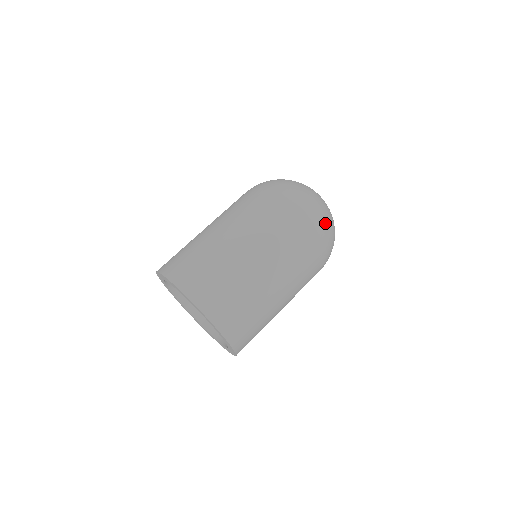
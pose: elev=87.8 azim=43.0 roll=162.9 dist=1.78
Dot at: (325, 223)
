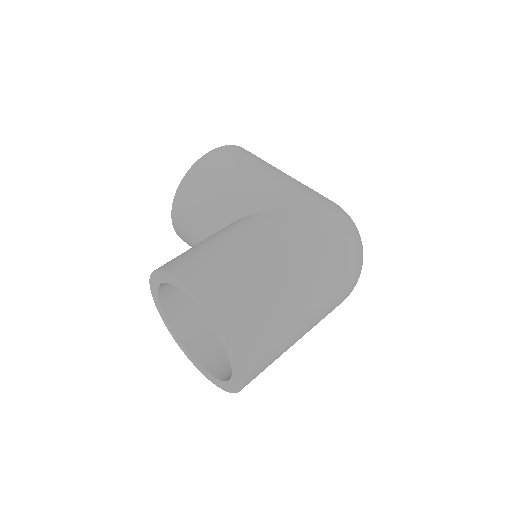
Dot at: occluded
